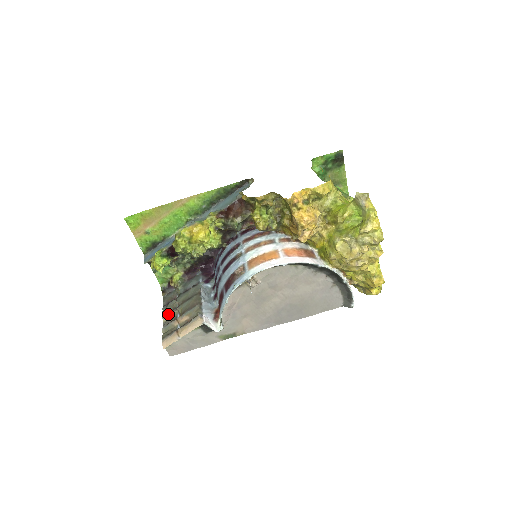
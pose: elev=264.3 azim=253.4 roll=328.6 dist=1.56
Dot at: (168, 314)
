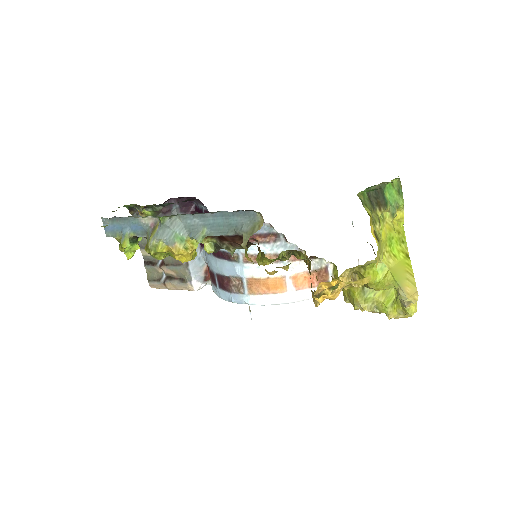
Dot at: occluded
